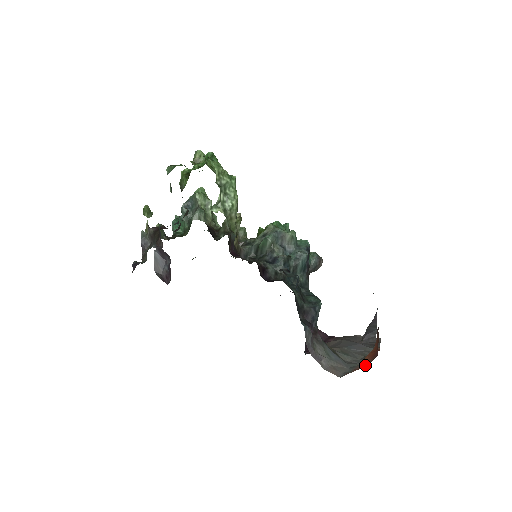
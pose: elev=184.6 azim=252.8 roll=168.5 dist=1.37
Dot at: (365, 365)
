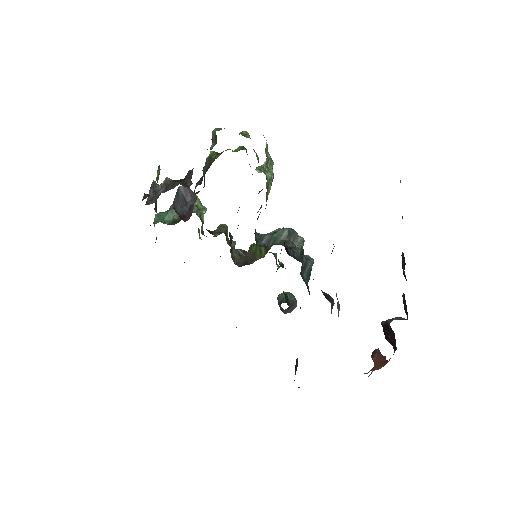
Dot at: (378, 369)
